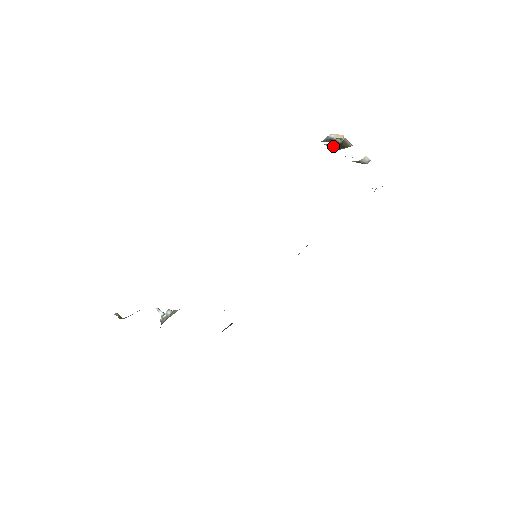
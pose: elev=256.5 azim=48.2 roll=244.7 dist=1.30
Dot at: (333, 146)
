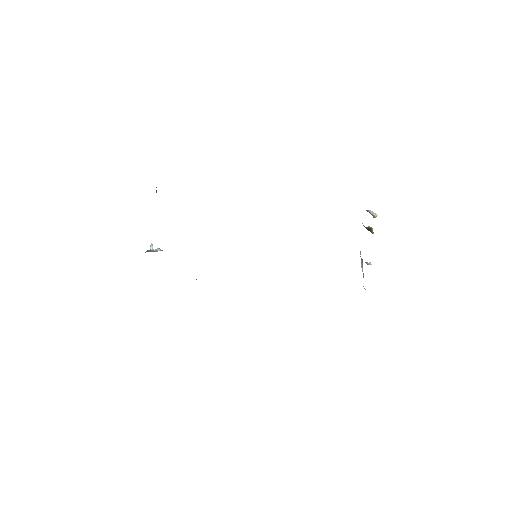
Dot at: (363, 225)
